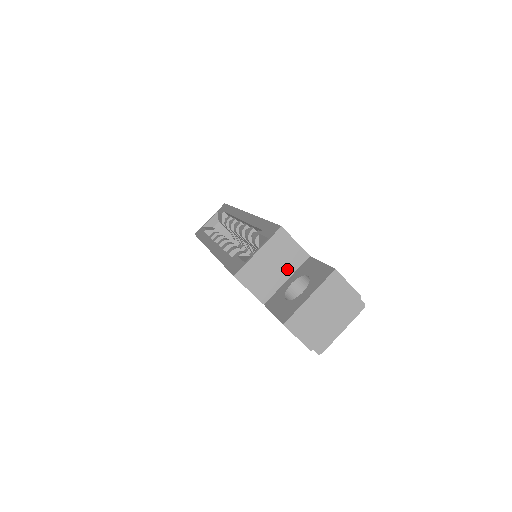
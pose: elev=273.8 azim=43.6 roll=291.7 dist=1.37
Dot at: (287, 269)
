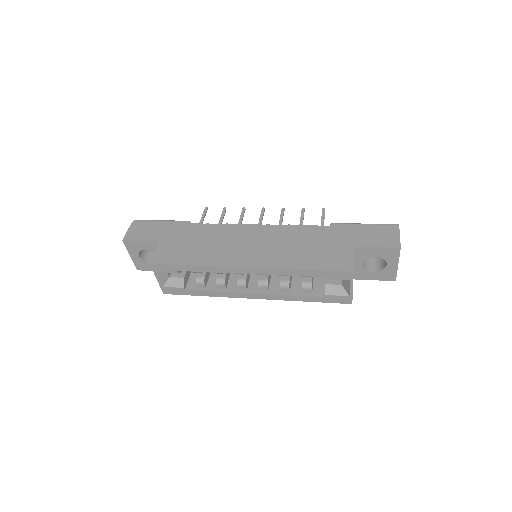
Dot at: occluded
